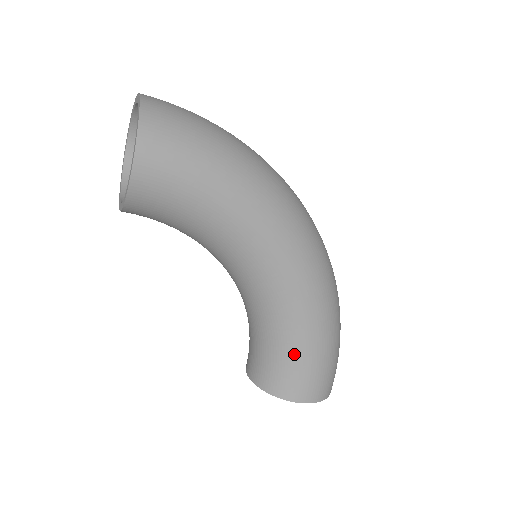
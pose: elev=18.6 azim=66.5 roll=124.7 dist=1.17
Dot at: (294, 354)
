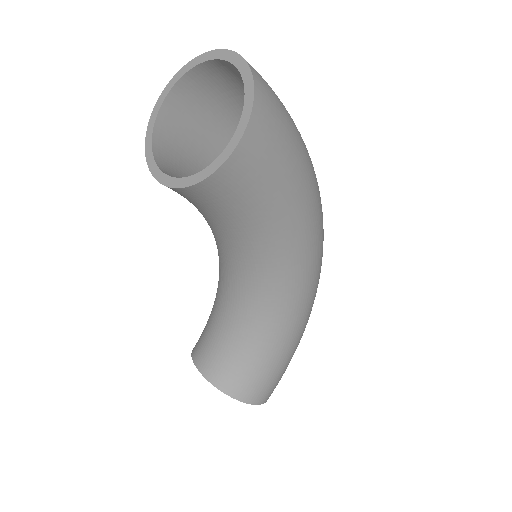
Dot at: (267, 360)
